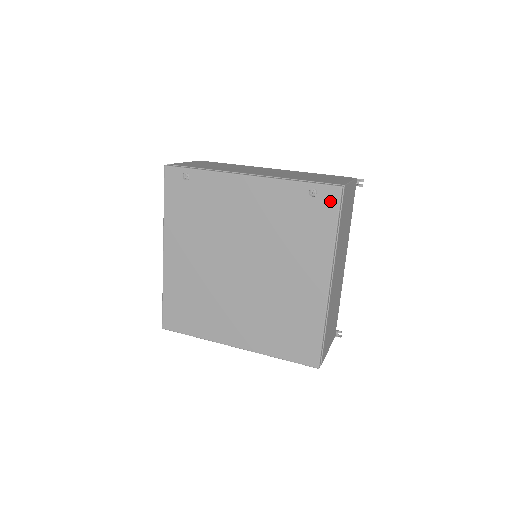
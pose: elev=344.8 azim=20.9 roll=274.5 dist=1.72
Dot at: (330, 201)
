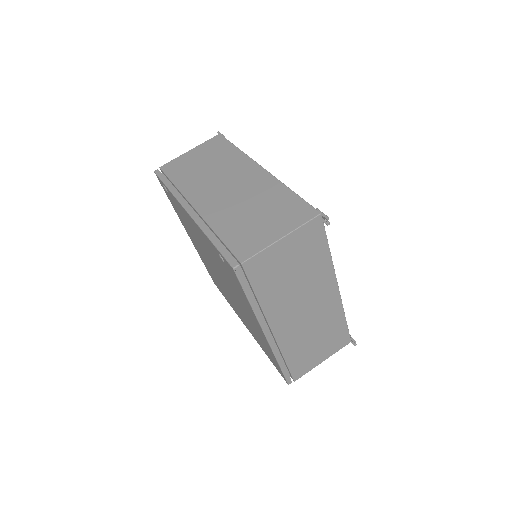
Dot at: (233, 274)
